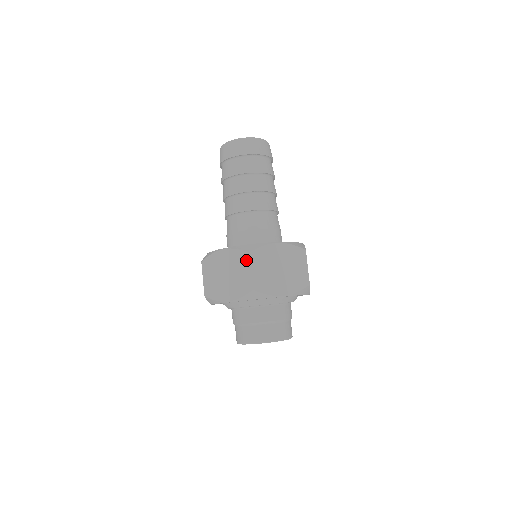
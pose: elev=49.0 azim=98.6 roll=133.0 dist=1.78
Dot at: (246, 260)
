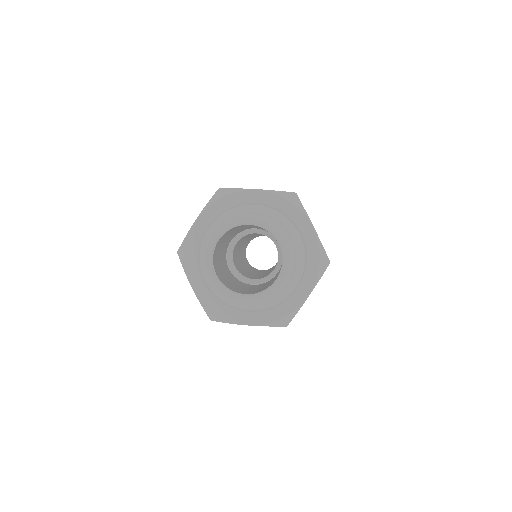
Dot at: occluded
